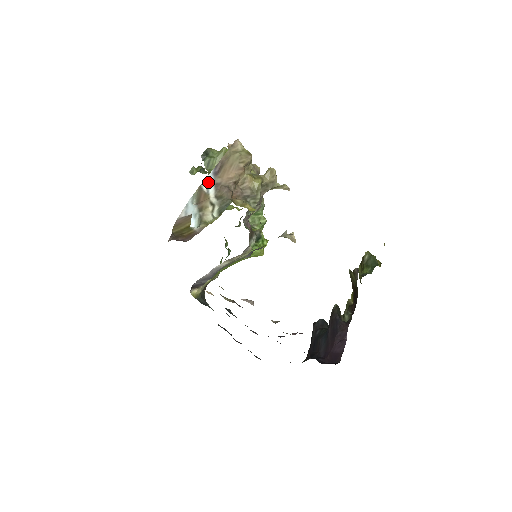
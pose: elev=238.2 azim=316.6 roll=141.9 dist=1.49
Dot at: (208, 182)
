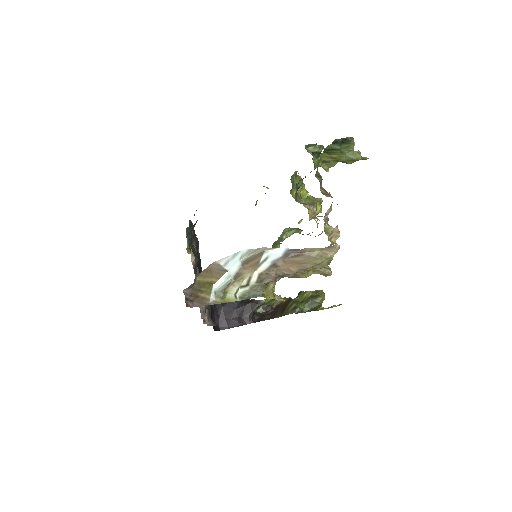
Dot at: (273, 255)
